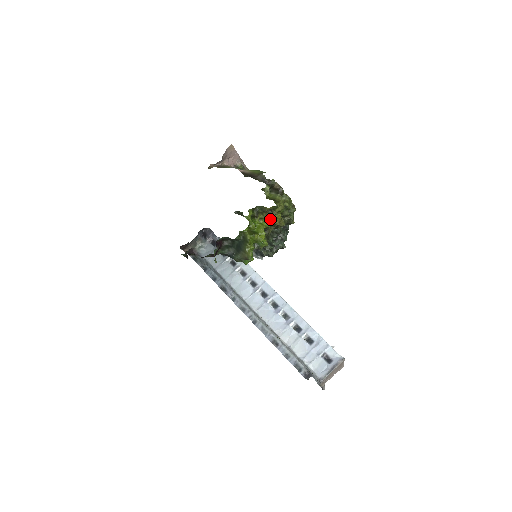
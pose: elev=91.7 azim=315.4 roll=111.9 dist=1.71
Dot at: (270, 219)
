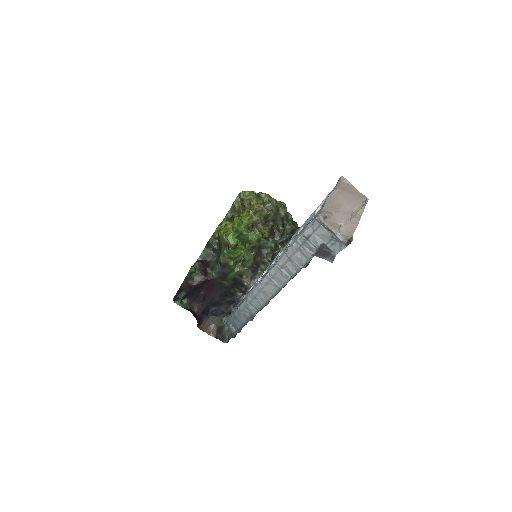
Dot at: (245, 211)
